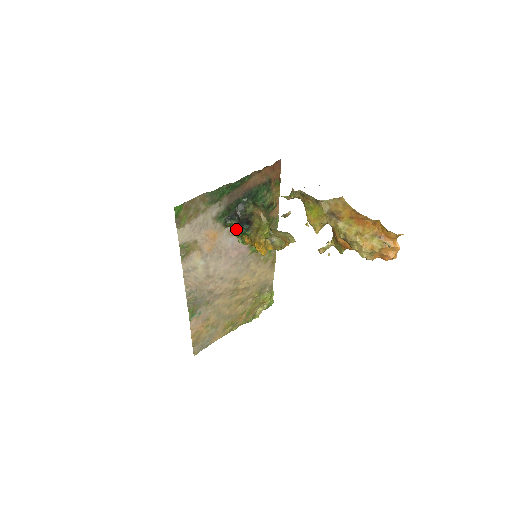
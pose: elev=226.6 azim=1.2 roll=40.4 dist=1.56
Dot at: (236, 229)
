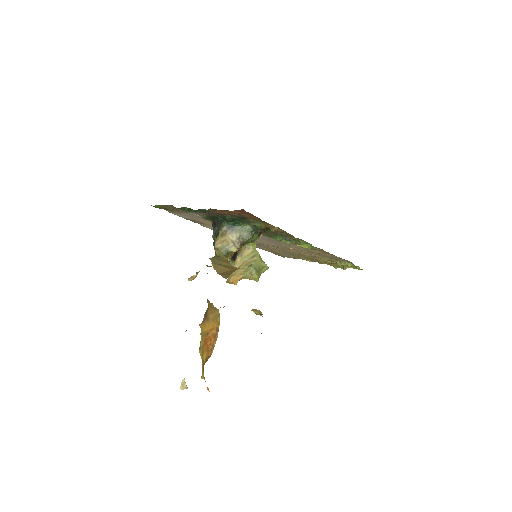
Dot at: occluded
